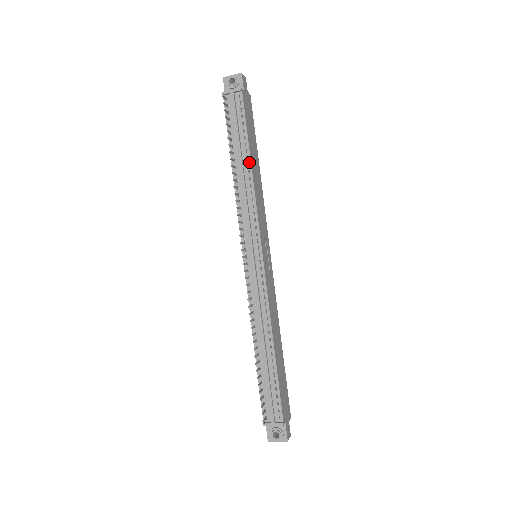
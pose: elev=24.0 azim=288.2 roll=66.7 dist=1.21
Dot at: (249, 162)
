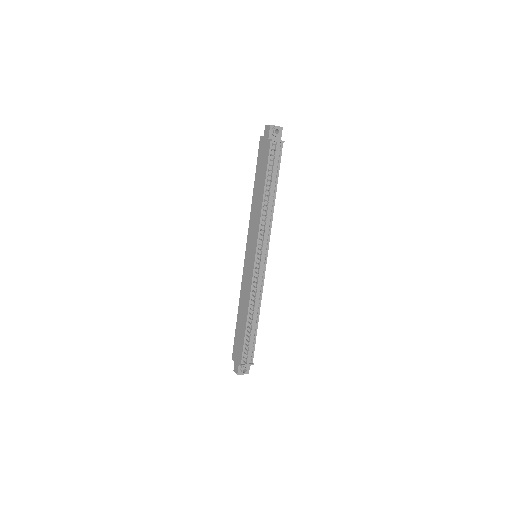
Dot at: (275, 195)
